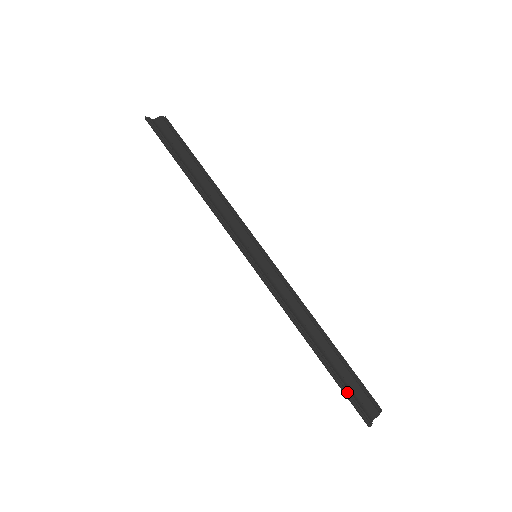
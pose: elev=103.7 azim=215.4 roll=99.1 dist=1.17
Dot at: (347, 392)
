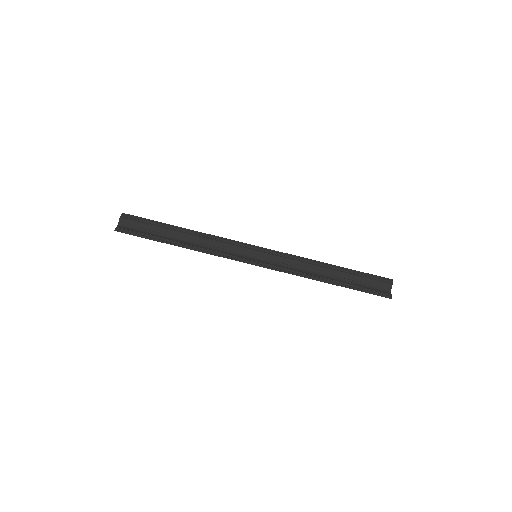
Dot at: (366, 291)
